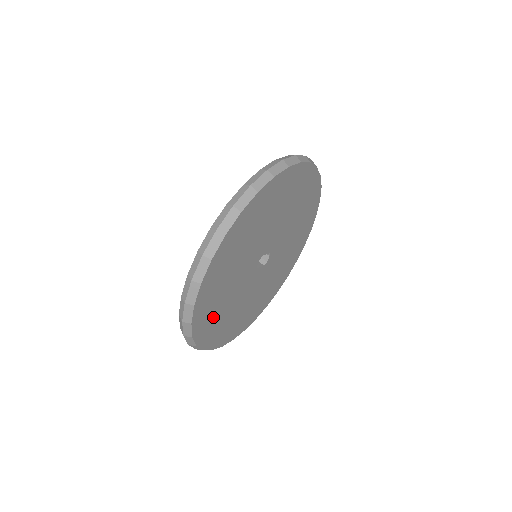
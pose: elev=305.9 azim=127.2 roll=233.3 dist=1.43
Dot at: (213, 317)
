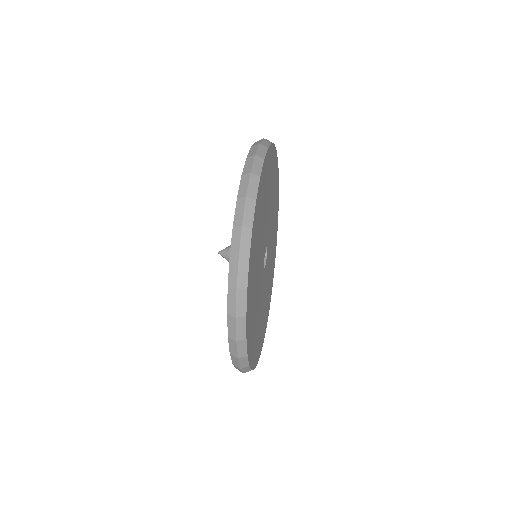
Dot at: (258, 338)
